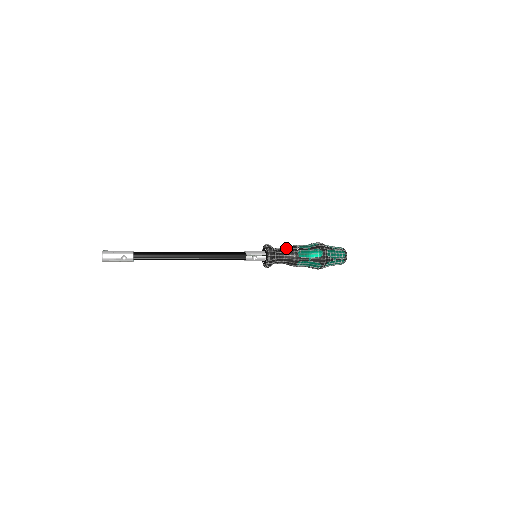
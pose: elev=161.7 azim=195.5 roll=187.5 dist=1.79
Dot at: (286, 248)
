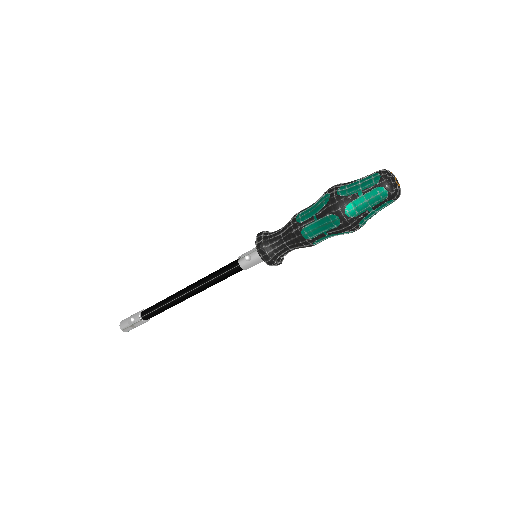
Dot at: occluded
